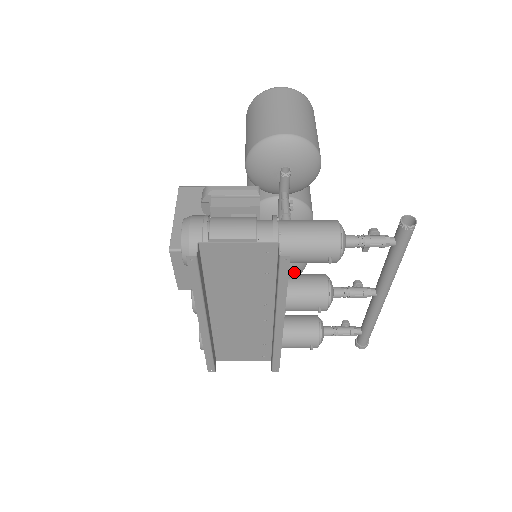
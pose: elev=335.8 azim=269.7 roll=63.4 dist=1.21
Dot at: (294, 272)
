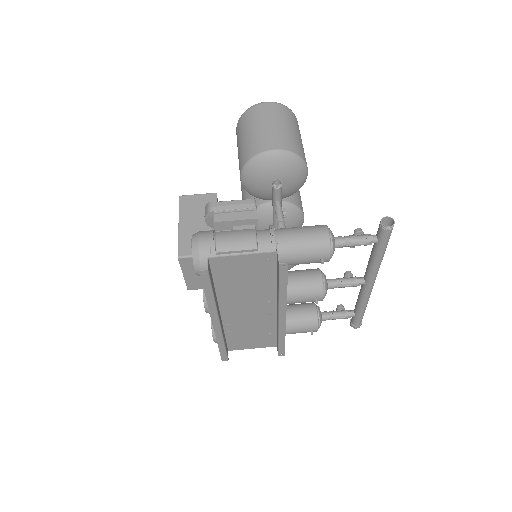
Dot at: occluded
